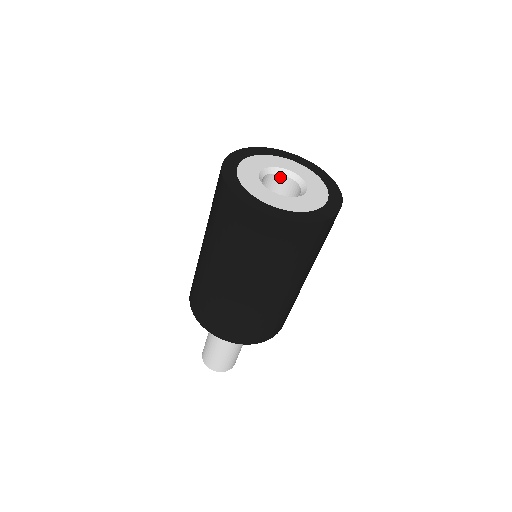
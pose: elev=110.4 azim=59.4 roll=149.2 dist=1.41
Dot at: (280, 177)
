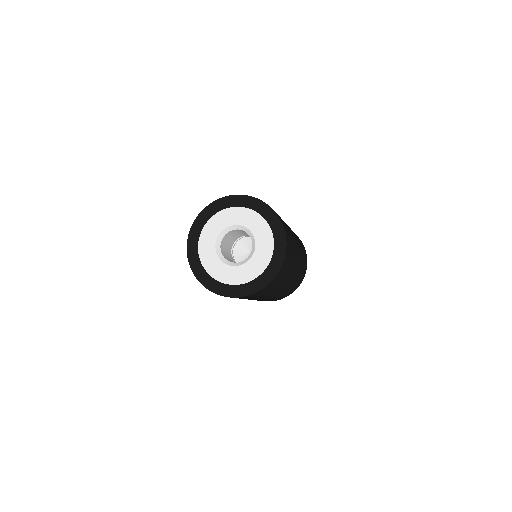
Dot at: (251, 237)
